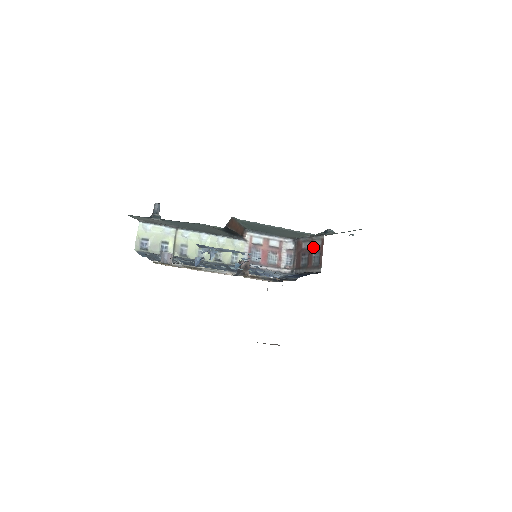
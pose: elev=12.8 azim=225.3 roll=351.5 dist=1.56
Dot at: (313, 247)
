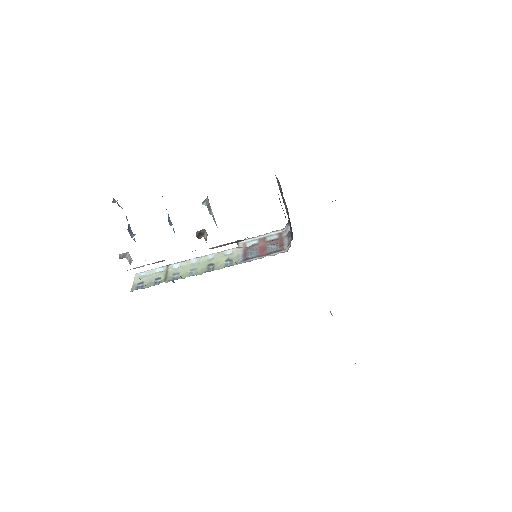
Dot at: occluded
